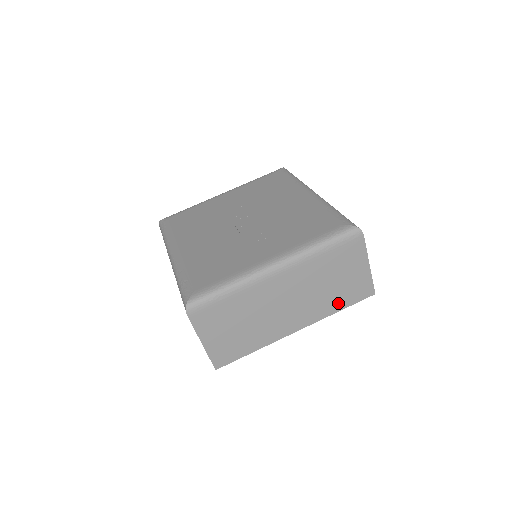
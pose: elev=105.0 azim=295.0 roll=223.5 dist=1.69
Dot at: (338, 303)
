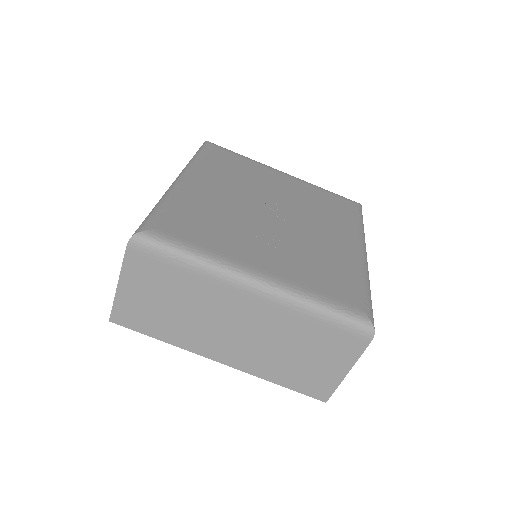
Dot at: (283, 376)
